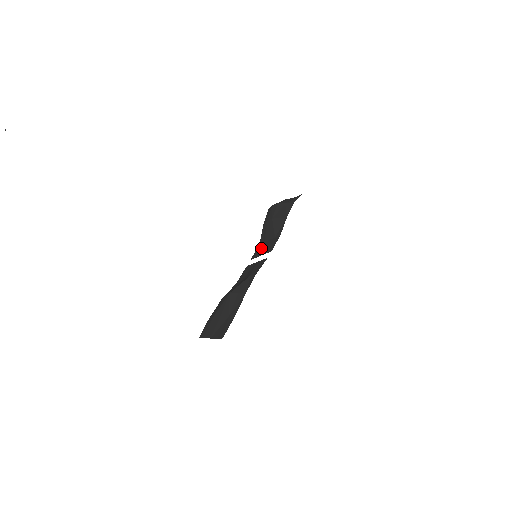
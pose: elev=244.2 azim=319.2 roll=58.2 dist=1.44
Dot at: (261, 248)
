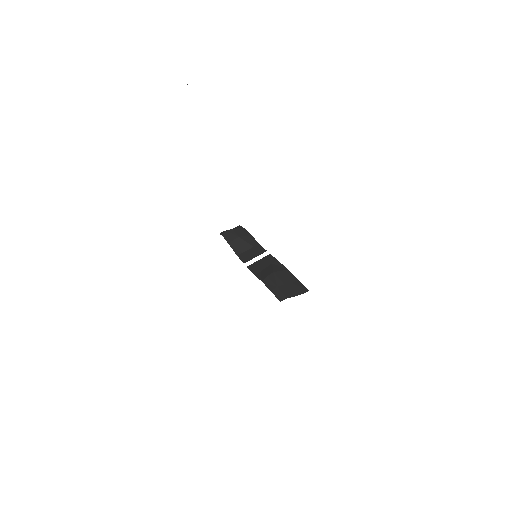
Dot at: (246, 255)
